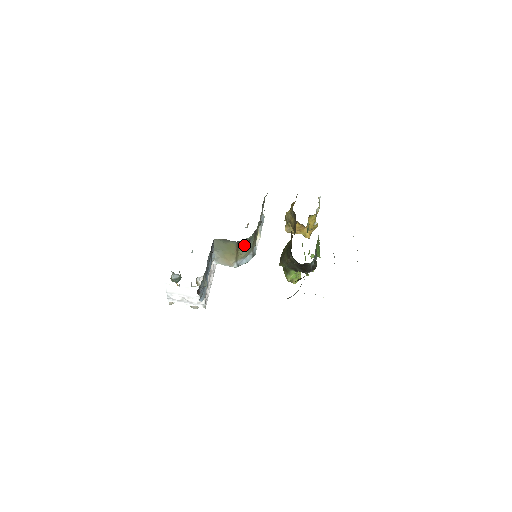
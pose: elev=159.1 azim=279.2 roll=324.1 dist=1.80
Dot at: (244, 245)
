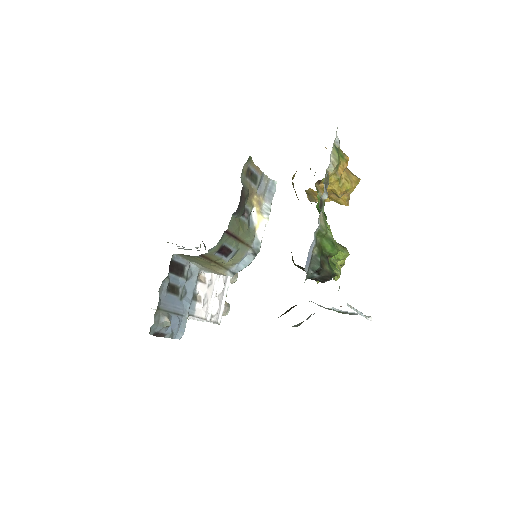
Dot at: (218, 254)
